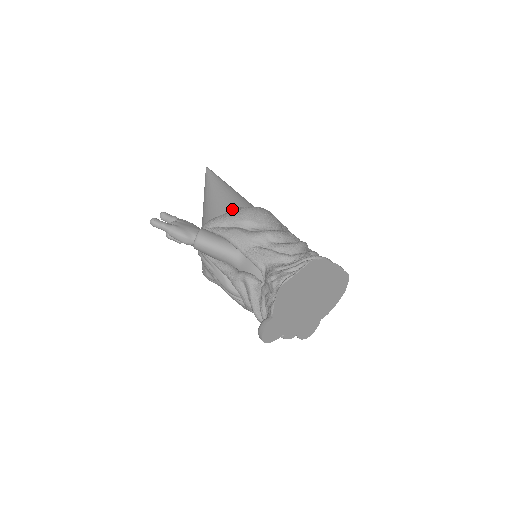
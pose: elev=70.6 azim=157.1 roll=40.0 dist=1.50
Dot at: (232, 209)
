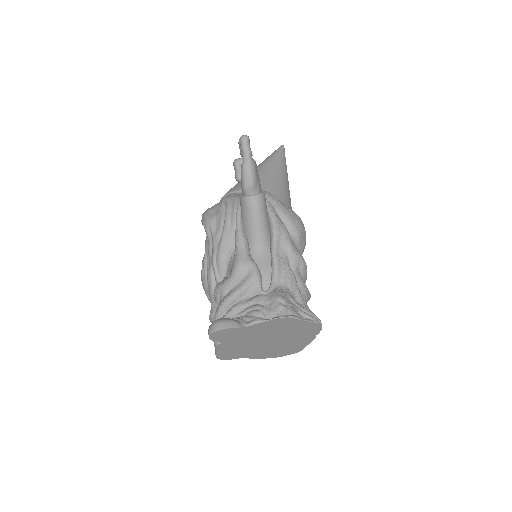
Dot at: (286, 205)
